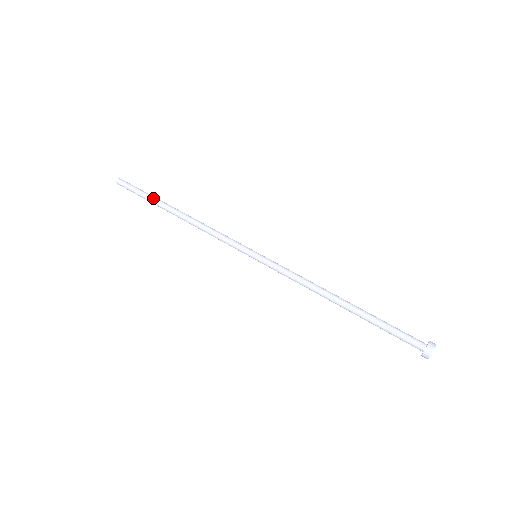
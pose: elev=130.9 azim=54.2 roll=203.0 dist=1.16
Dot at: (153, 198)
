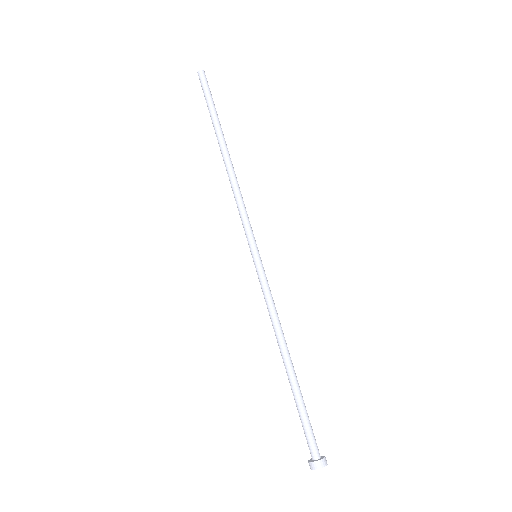
Dot at: (213, 121)
